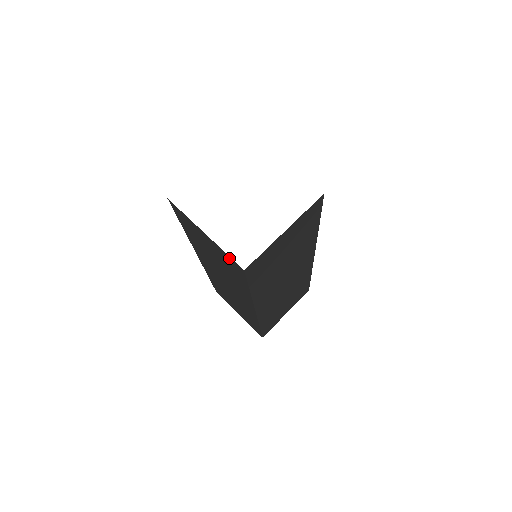
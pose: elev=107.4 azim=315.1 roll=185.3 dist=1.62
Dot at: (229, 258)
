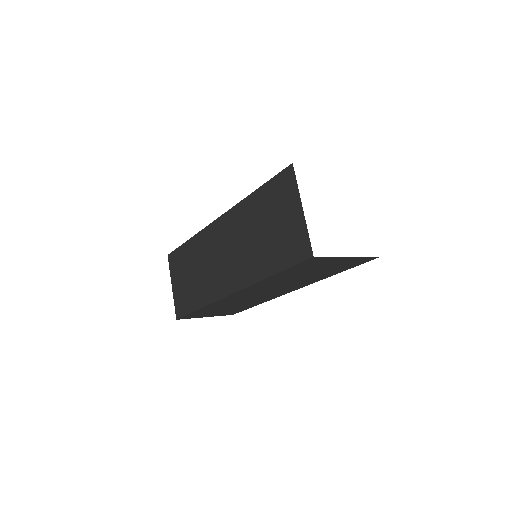
Dot at: (363, 259)
